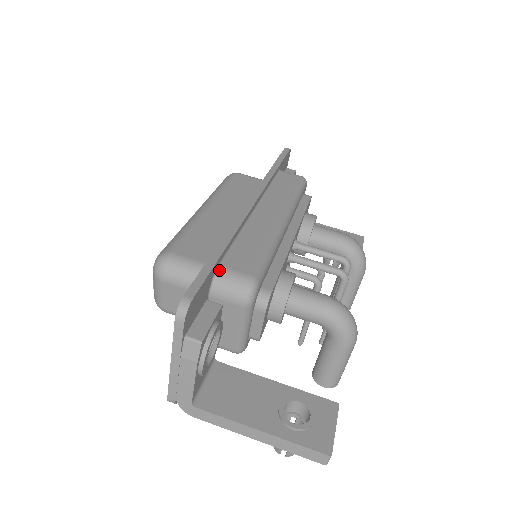
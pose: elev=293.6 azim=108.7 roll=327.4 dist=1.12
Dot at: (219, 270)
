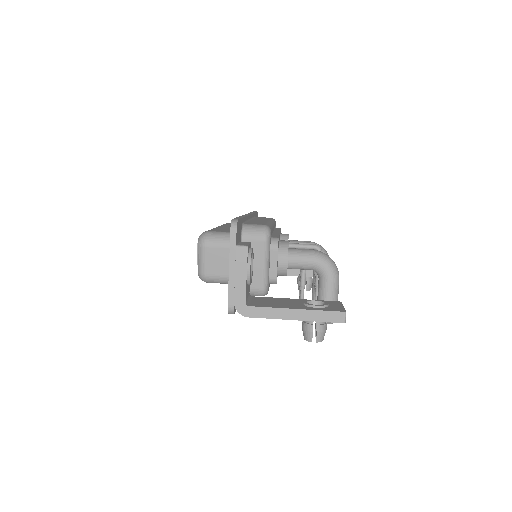
Dot at: (244, 225)
